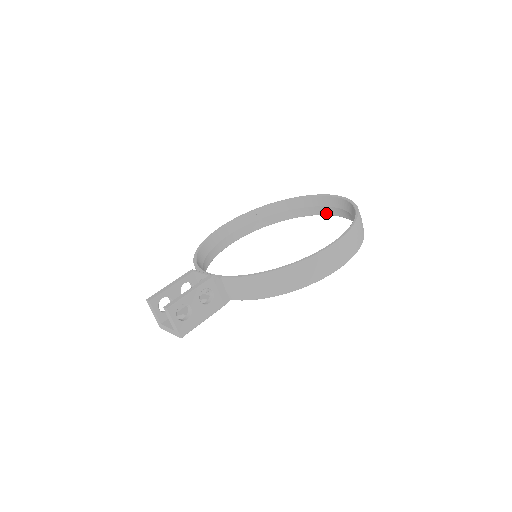
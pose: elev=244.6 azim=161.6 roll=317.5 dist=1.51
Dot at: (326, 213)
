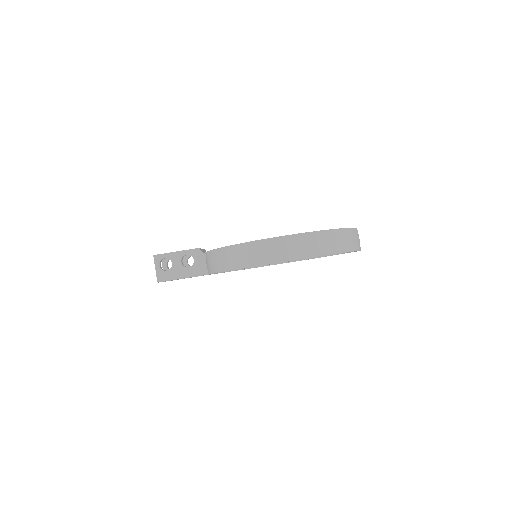
Dot at: occluded
